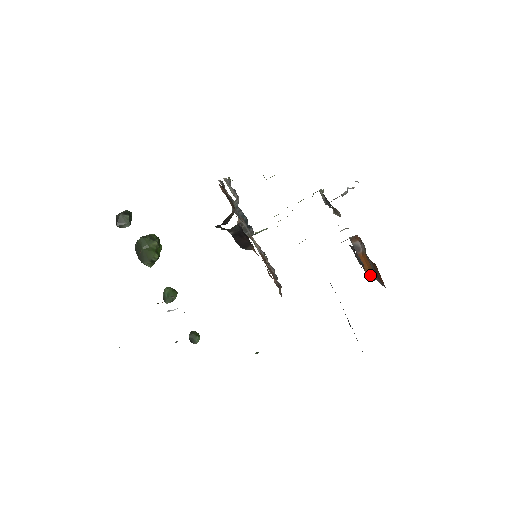
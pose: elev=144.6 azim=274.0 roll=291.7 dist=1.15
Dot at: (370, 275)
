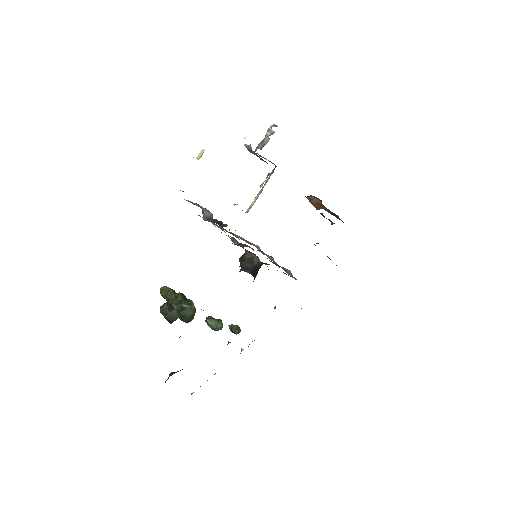
Dot at: (320, 208)
